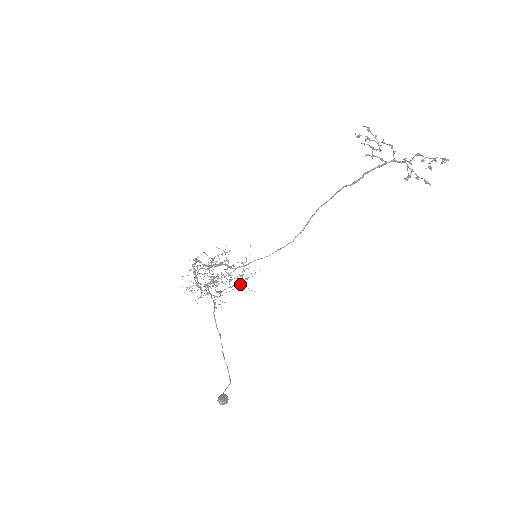
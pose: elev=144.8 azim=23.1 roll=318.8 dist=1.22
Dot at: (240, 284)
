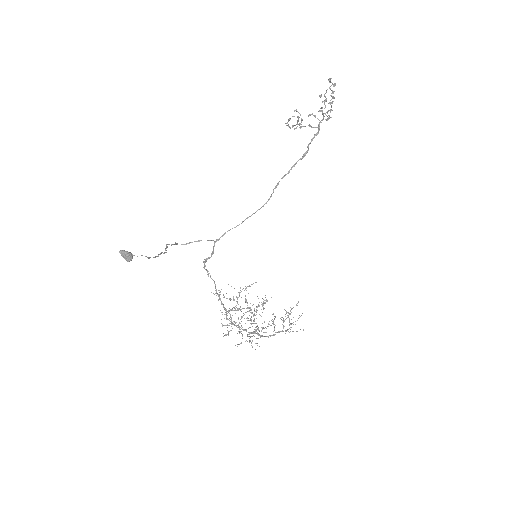
Dot at: (285, 330)
